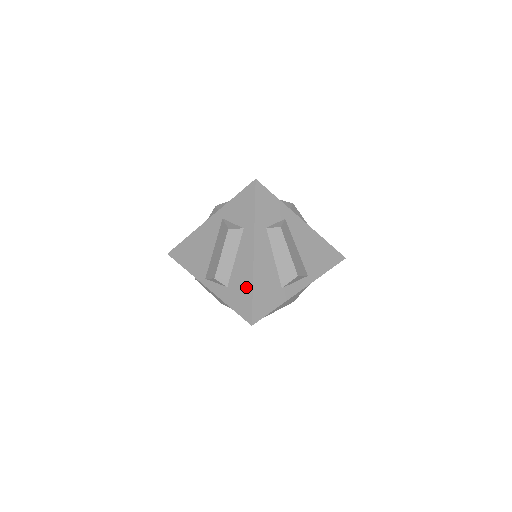
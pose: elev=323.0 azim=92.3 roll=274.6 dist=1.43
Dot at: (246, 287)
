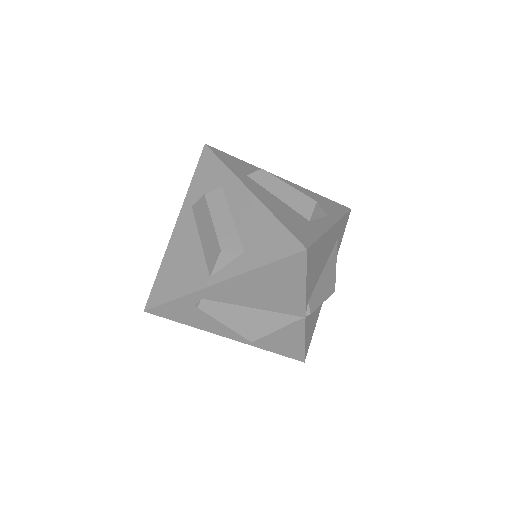
Dot at: (267, 225)
